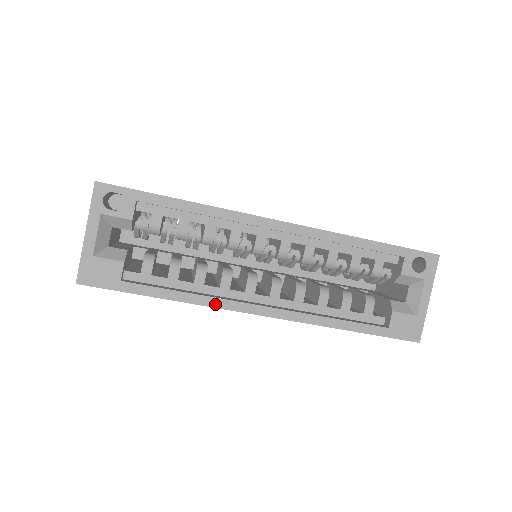
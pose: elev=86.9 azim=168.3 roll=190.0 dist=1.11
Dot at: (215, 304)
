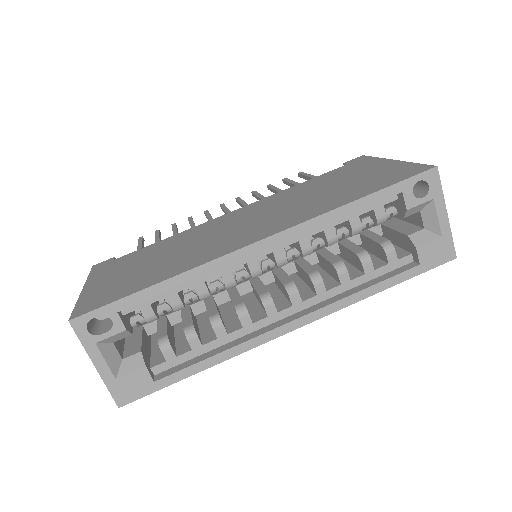
Dot at: (248, 347)
